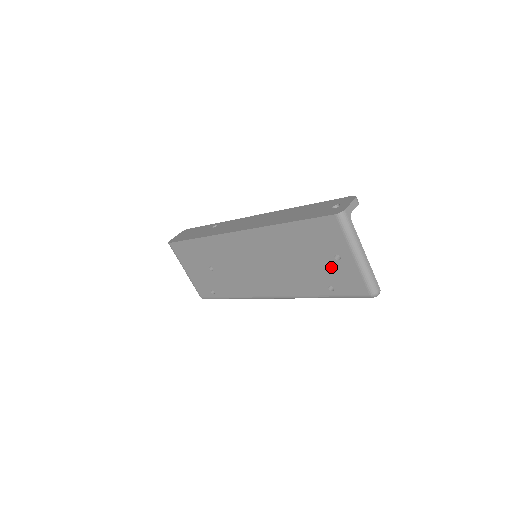
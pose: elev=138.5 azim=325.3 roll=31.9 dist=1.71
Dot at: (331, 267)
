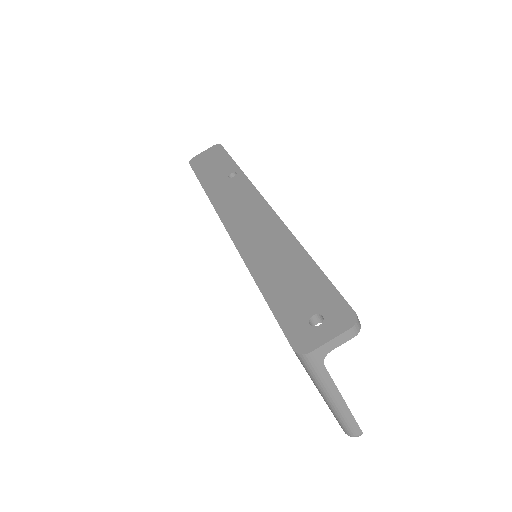
Dot at: occluded
